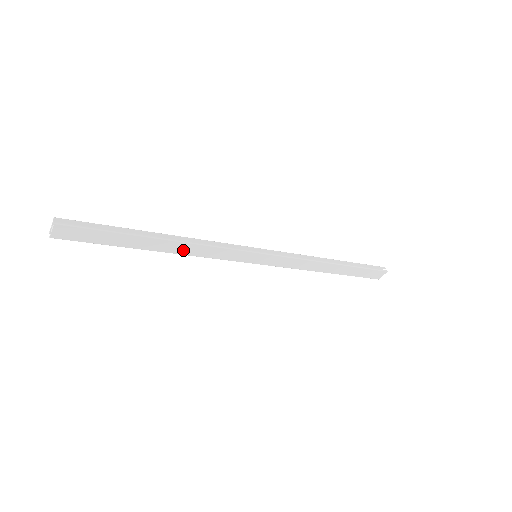
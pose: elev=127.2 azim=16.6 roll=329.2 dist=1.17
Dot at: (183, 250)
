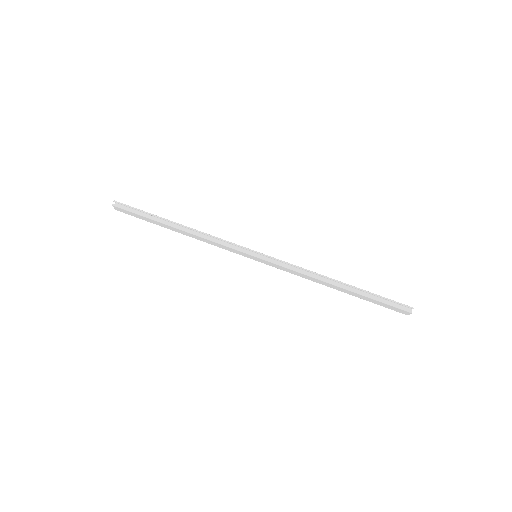
Dot at: (194, 237)
